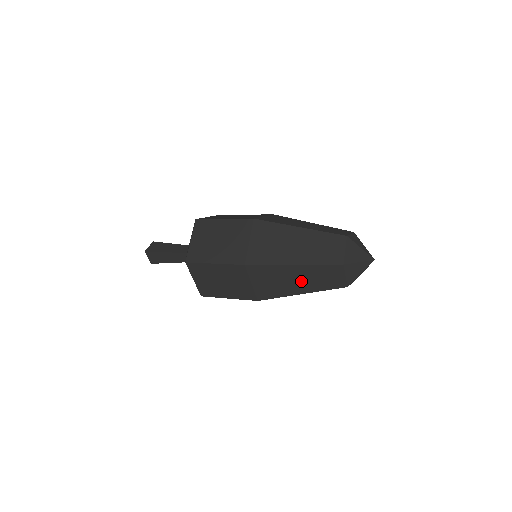
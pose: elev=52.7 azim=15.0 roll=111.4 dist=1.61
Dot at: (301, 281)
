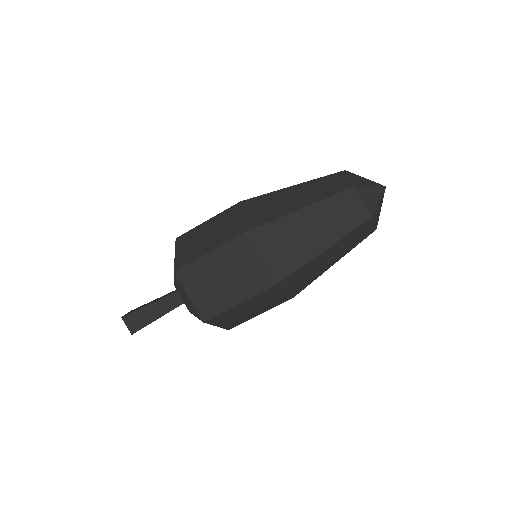
Dot at: (317, 230)
